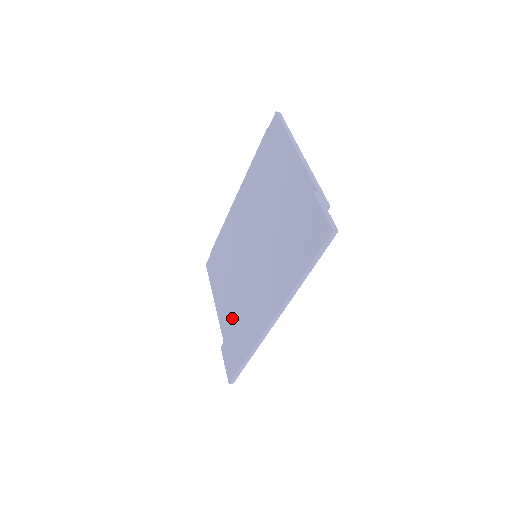
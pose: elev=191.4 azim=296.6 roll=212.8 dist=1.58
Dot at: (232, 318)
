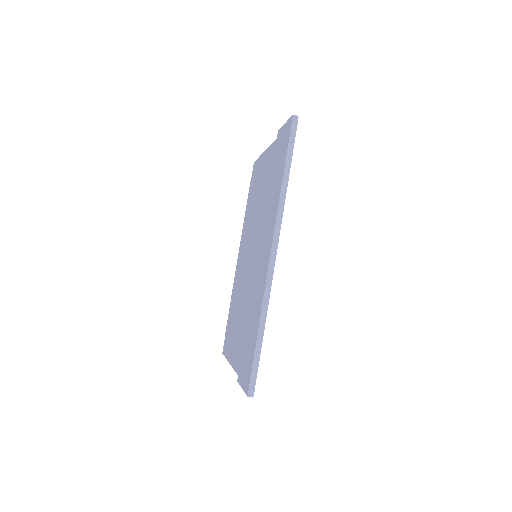
Dot at: occluded
